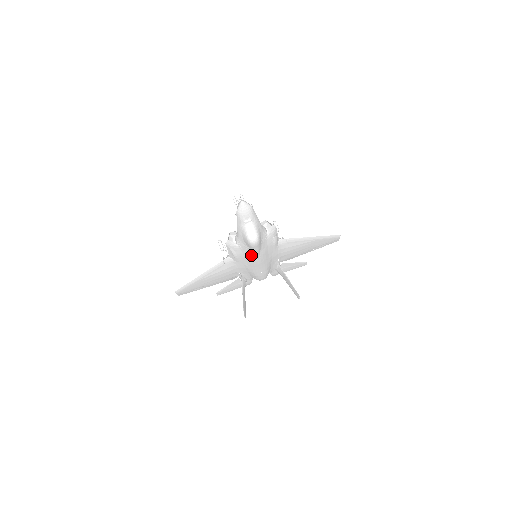
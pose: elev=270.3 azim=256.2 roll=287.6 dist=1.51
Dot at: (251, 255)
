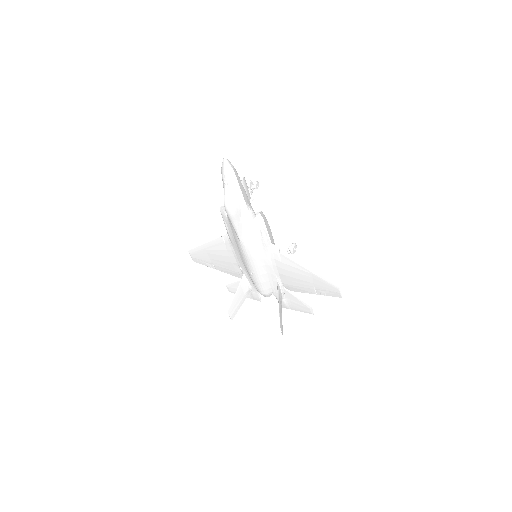
Dot at: (236, 235)
